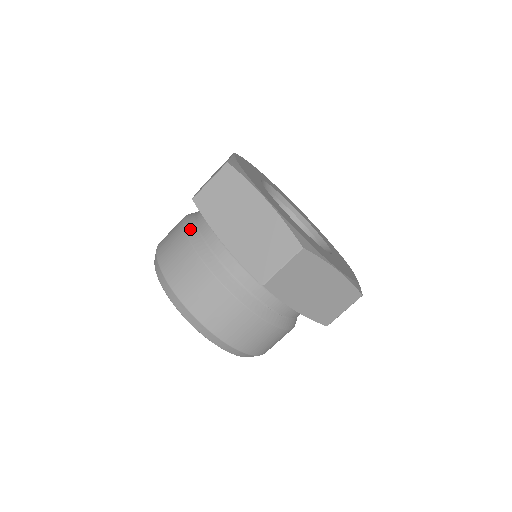
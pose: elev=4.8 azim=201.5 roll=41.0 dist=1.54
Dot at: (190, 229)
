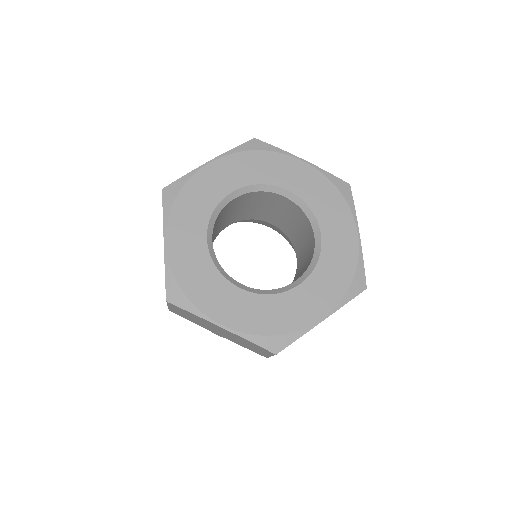
Dot at: occluded
